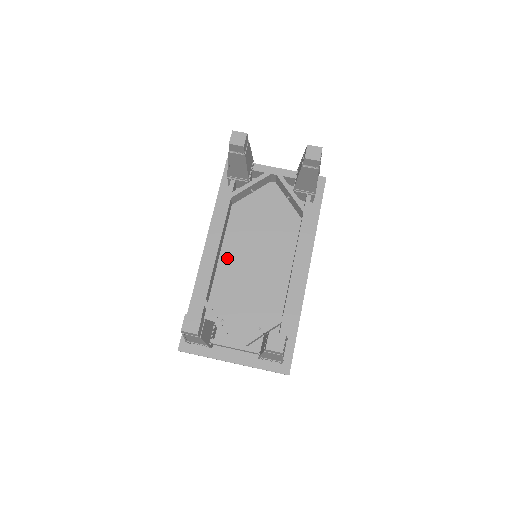
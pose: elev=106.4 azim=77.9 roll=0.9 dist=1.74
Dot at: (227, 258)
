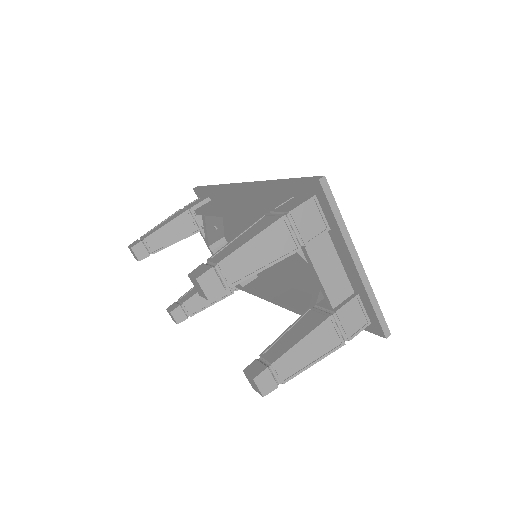
Dot at: occluded
